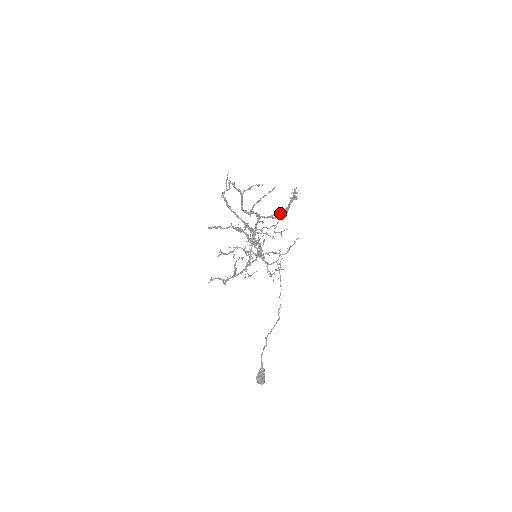
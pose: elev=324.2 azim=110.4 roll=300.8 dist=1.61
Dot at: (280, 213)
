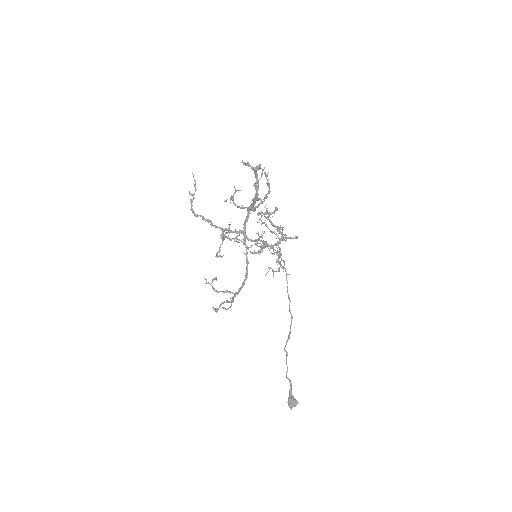
Dot at: (264, 200)
